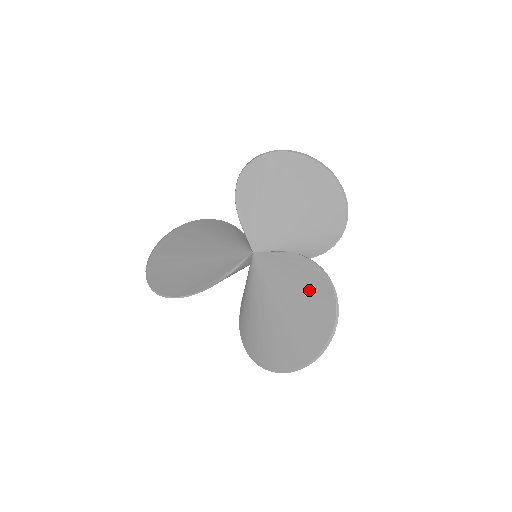
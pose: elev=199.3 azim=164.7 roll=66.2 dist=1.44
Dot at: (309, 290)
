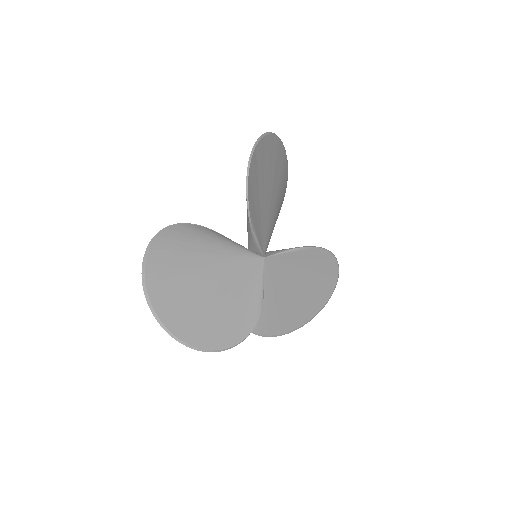
Dot at: (318, 270)
